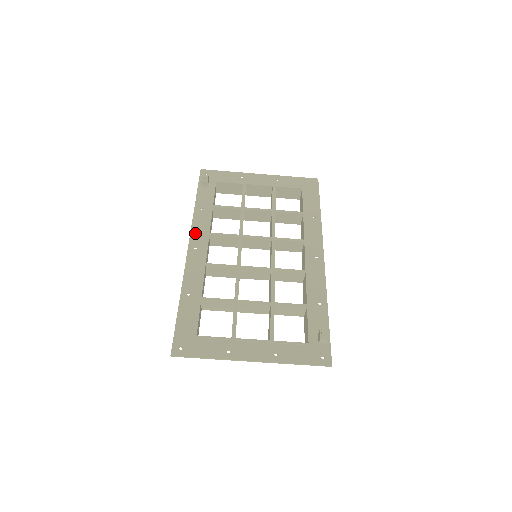
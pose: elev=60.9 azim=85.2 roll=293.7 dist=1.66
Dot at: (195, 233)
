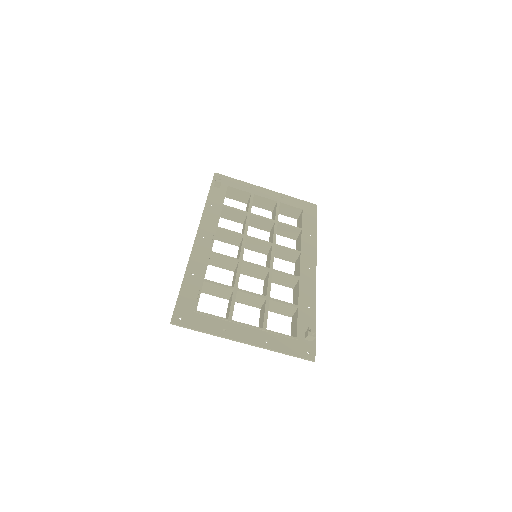
Dot at: (204, 224)
